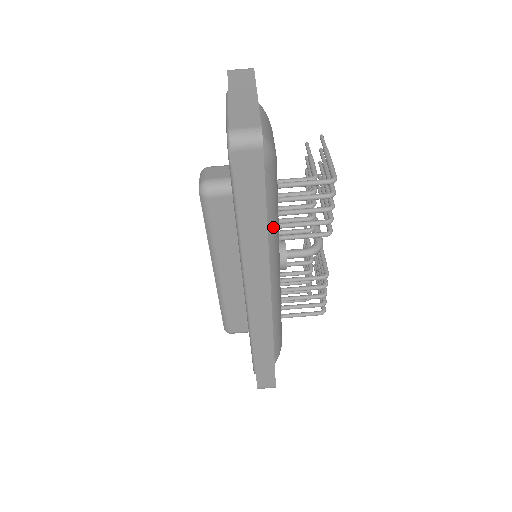
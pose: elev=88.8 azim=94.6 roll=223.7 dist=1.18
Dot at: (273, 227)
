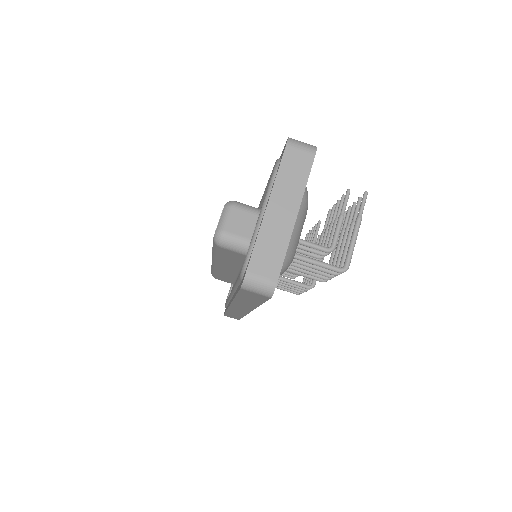
Dot at: occluded
